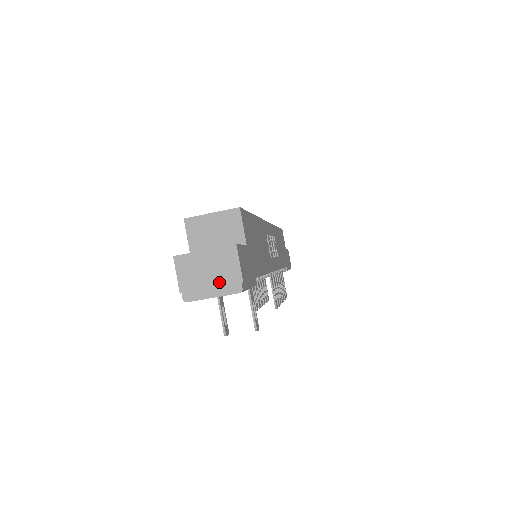
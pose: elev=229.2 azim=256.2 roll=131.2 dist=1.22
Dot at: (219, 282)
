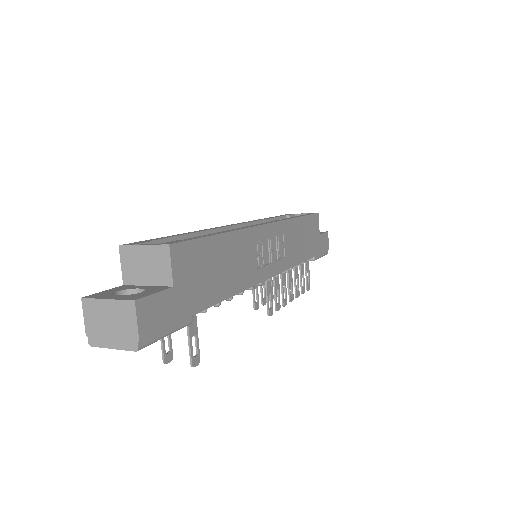
Dot at: (118, 335)
